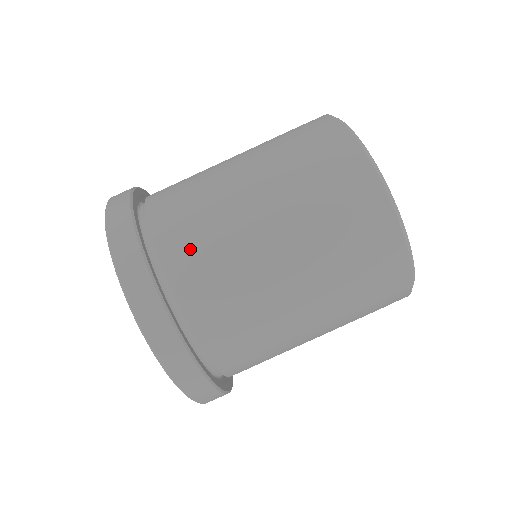
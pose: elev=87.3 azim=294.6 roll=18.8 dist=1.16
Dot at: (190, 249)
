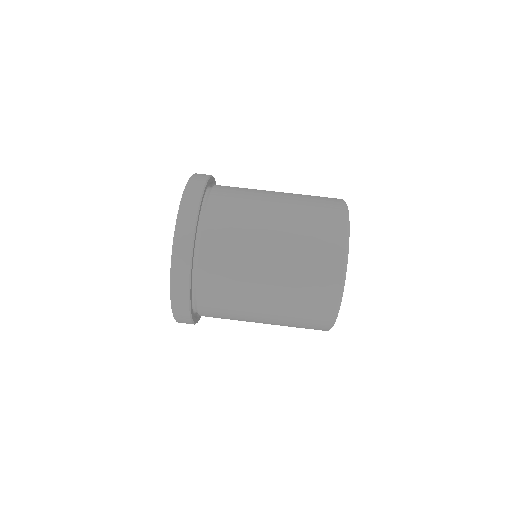
Dot at: occluded
